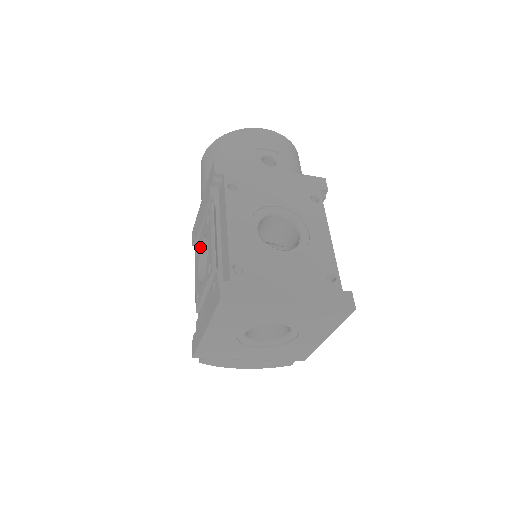
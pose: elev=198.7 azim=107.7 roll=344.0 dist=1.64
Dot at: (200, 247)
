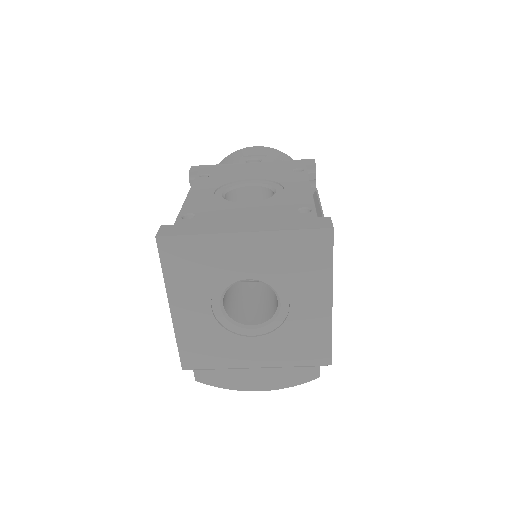
Dot at: occluded
